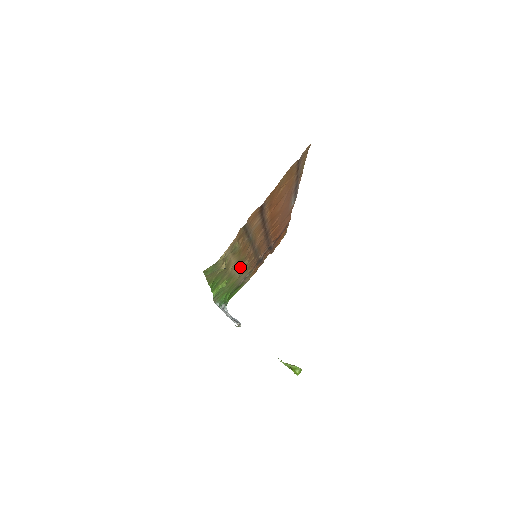
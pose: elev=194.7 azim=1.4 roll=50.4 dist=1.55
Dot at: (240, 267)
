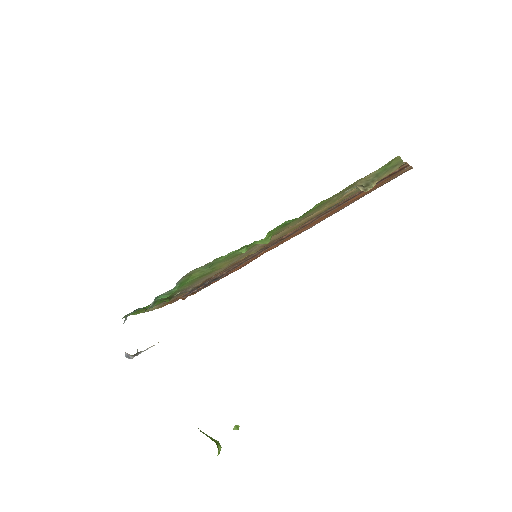
Dot at: (255, 248)
